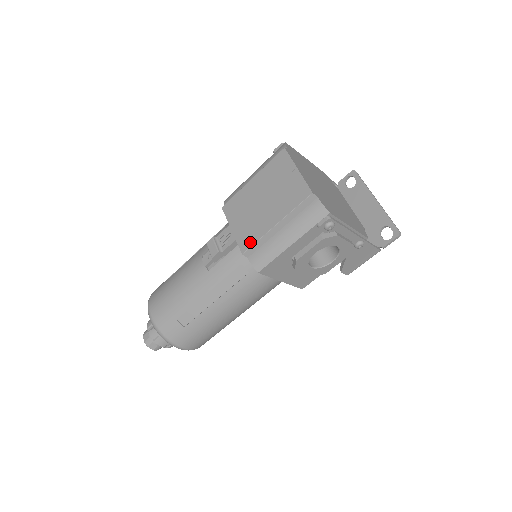
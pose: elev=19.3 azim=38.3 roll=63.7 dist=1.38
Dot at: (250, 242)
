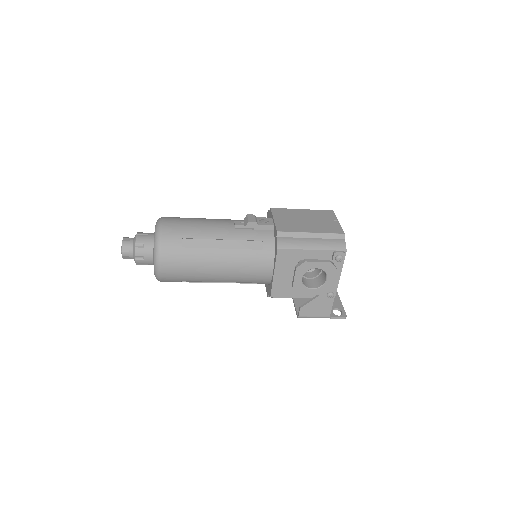
Dot at: (287, 230)
